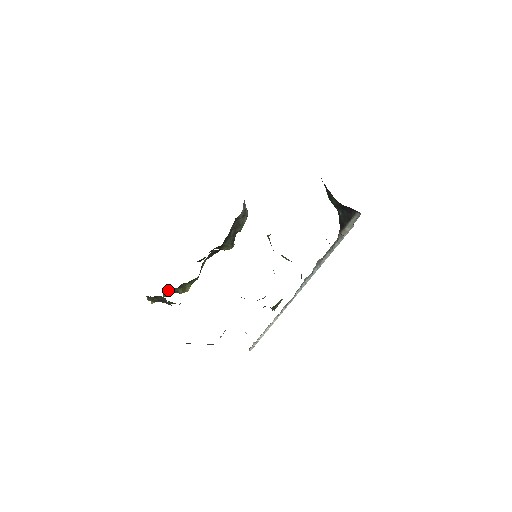
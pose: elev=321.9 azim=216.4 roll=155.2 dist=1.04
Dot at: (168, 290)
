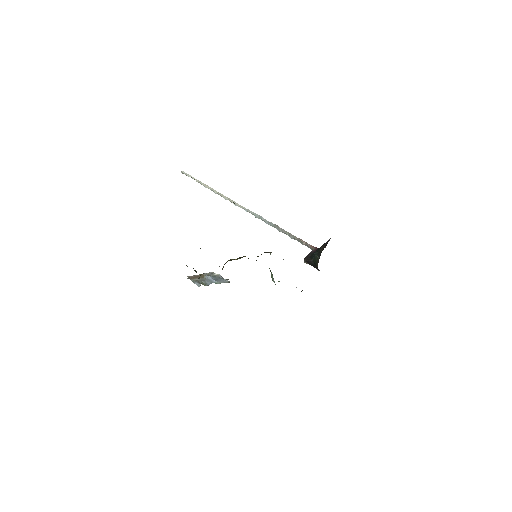
Dot at: occluded
